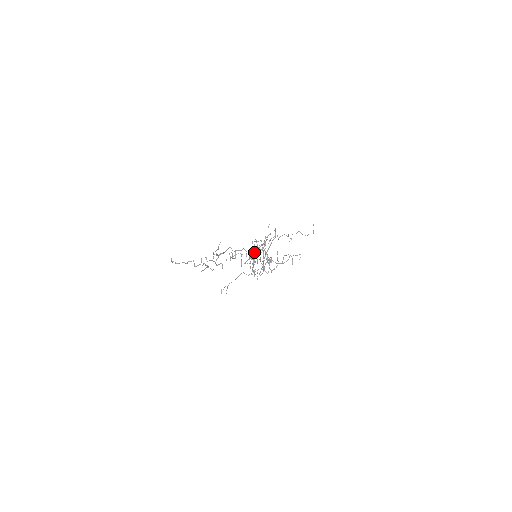
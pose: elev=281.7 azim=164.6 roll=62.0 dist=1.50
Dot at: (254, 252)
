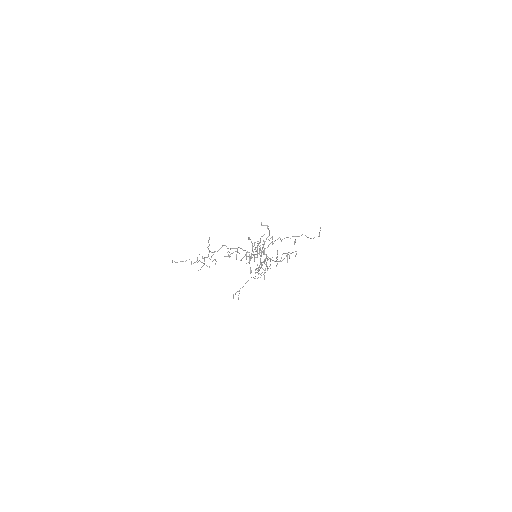
Dot at: occluded
